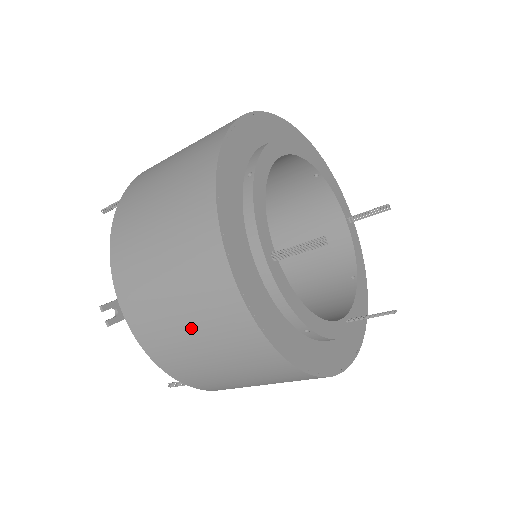
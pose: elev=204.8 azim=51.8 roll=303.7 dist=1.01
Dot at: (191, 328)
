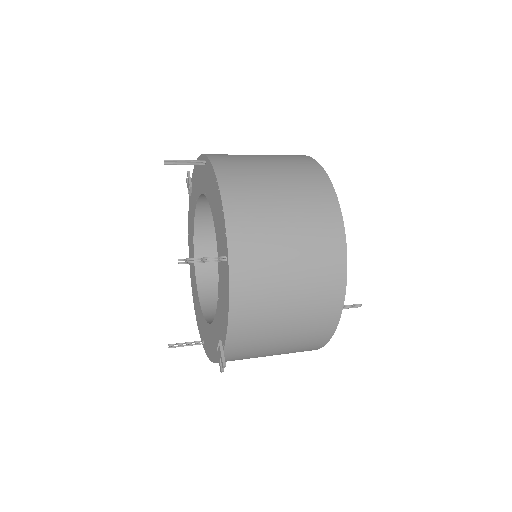
Dot at: occluded
